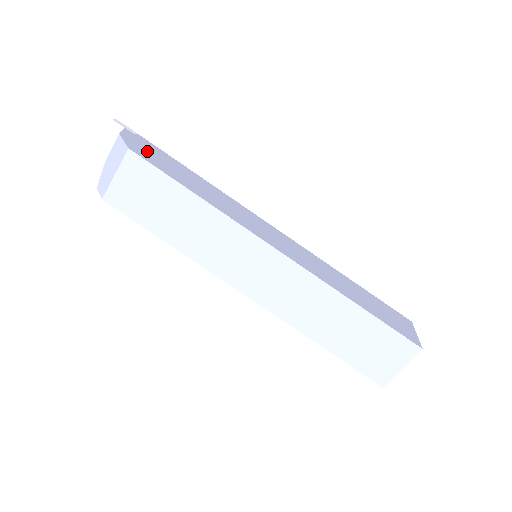
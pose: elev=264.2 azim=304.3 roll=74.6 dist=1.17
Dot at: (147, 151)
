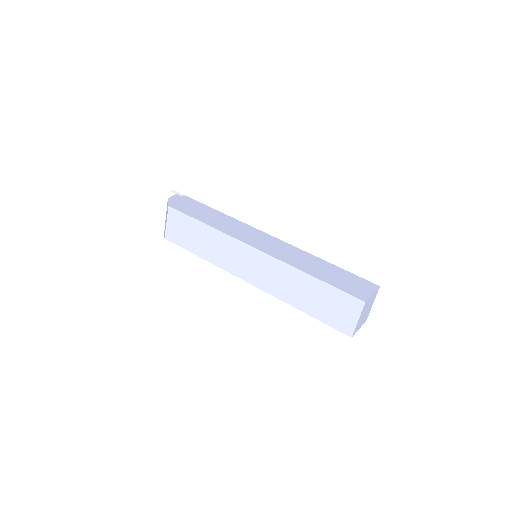
Dot at: (184, 204)
